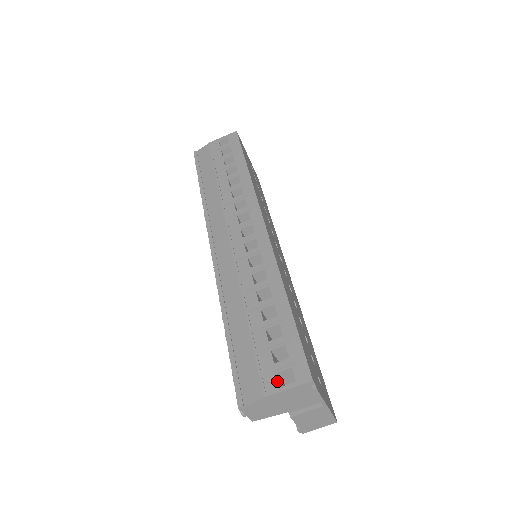
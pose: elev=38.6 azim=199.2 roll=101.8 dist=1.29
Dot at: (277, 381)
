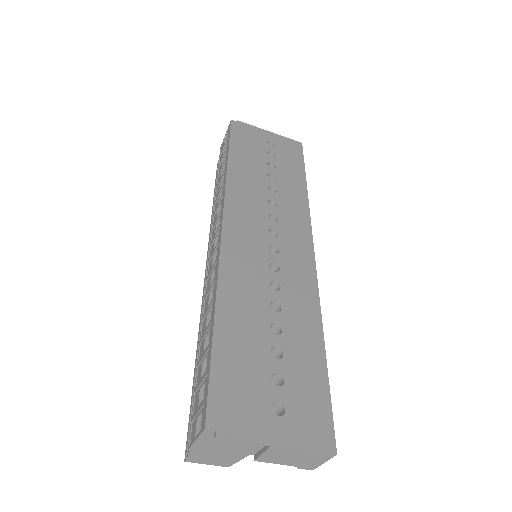
Dot at: (195, 429)
